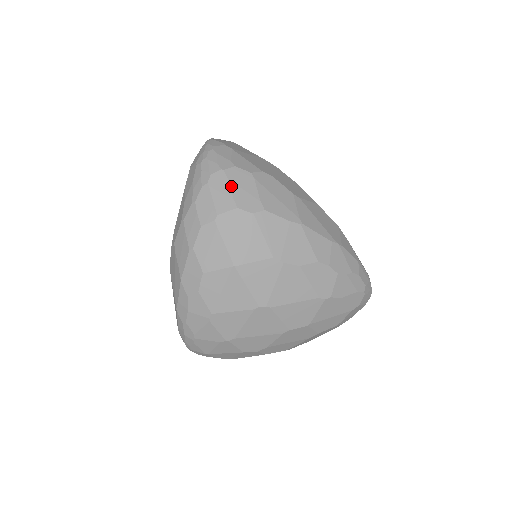
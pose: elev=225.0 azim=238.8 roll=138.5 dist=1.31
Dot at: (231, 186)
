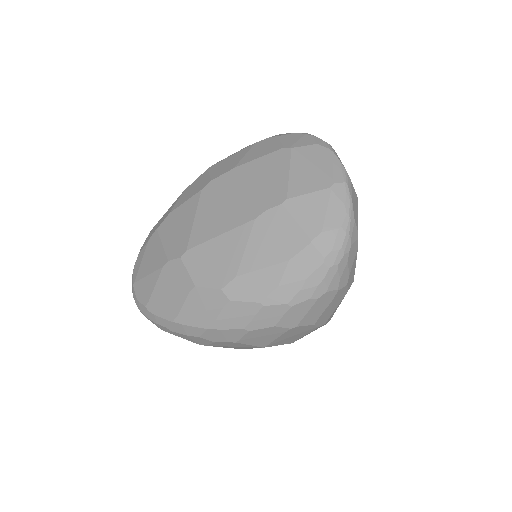
Dot at: (329, 306)
